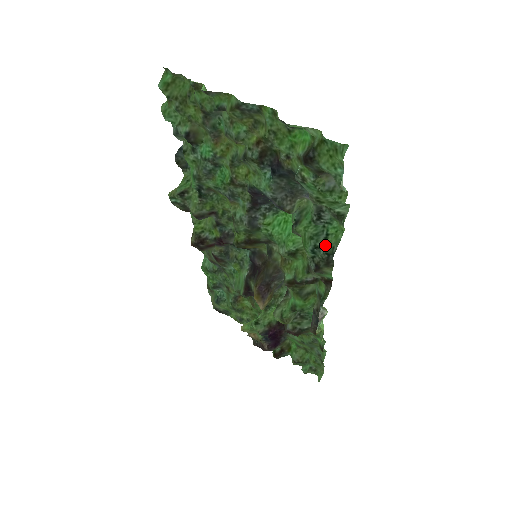
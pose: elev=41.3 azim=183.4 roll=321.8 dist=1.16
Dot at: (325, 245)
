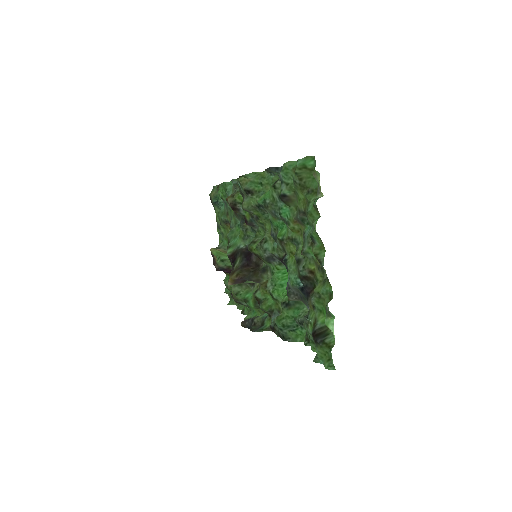
Dot at: (287, 332)
